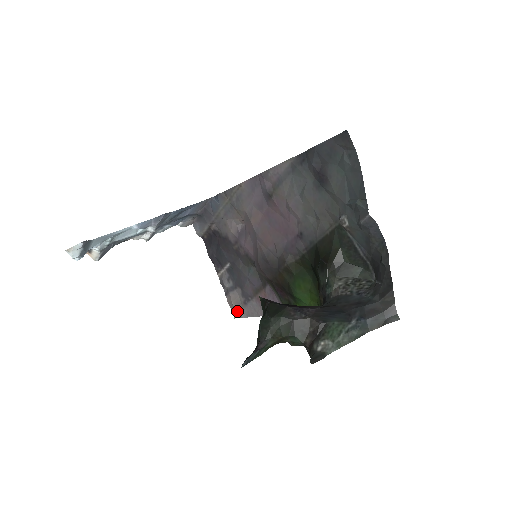
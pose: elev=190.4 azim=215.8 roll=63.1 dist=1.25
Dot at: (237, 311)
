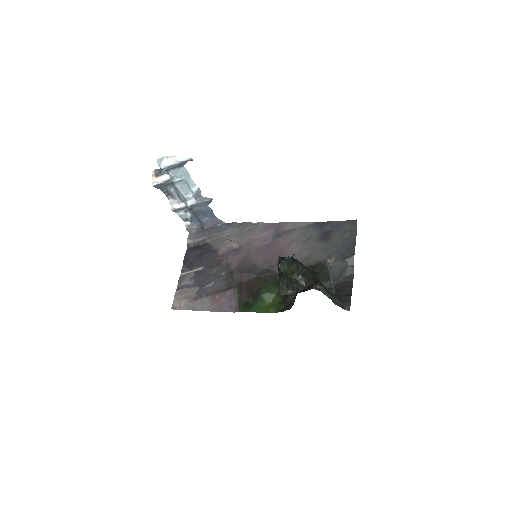
Dot at: (182, 302)
